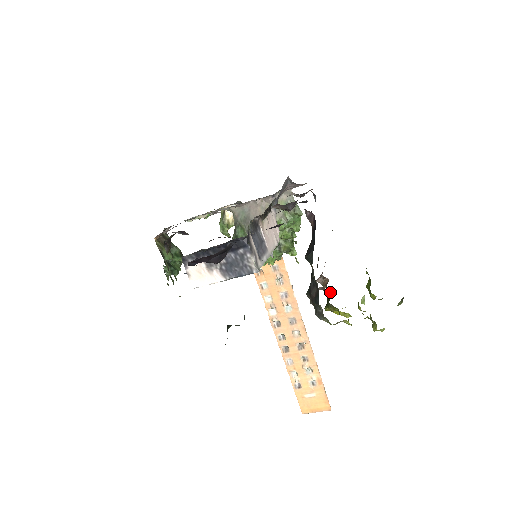
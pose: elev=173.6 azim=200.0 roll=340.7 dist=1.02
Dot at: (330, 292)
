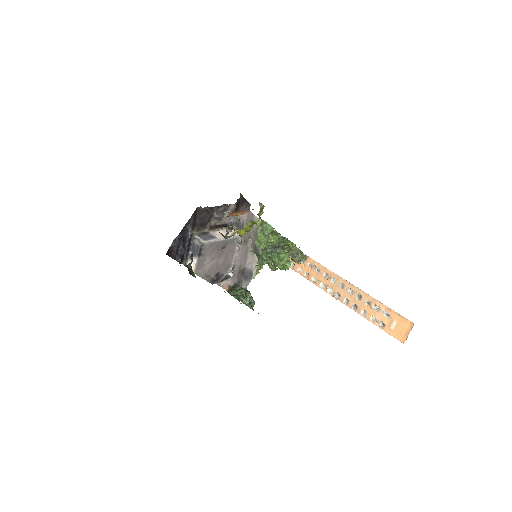
Dot at: (231, 227)
